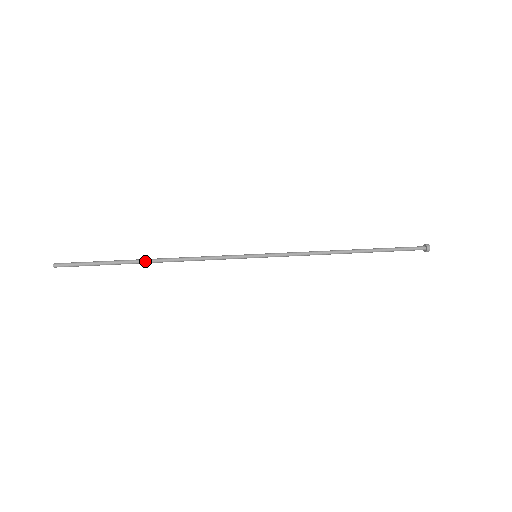
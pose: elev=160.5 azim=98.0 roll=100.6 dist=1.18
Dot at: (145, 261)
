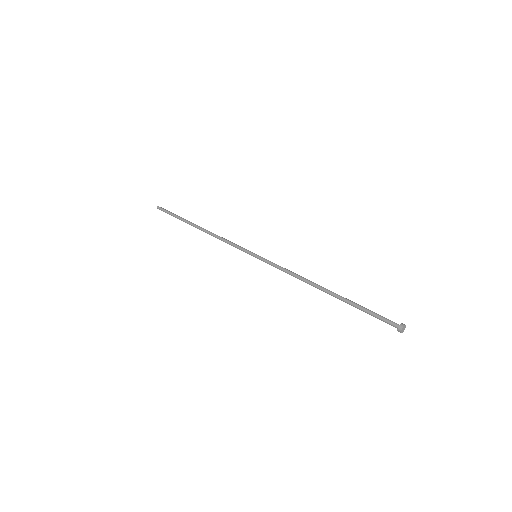
Dot at: (195, 225)
